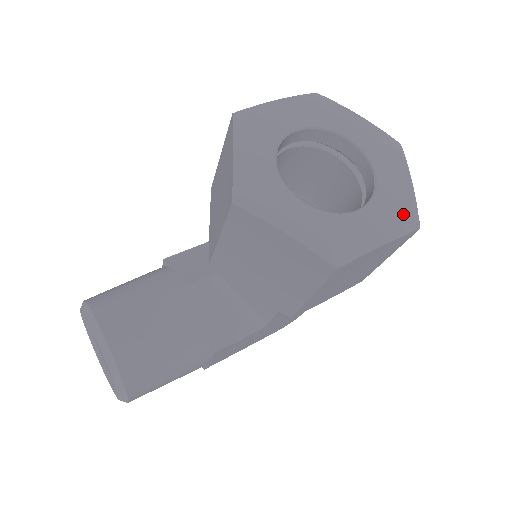
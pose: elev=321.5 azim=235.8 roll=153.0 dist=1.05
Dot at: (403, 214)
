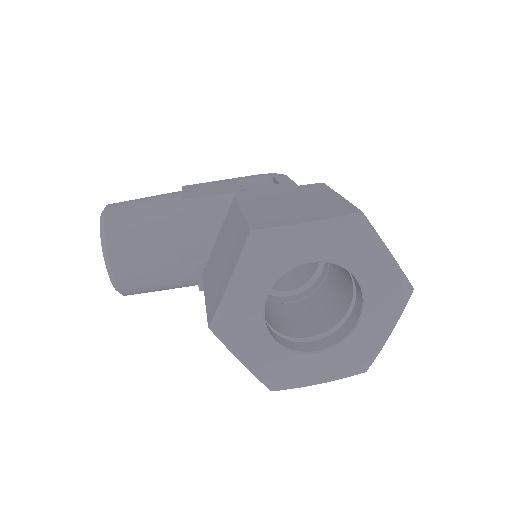
Dot at: (358, 362)
